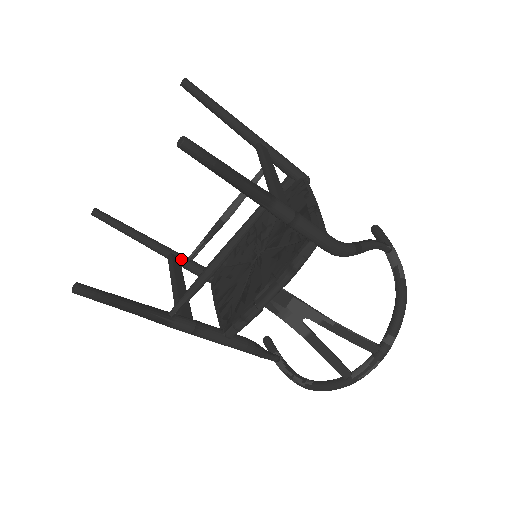
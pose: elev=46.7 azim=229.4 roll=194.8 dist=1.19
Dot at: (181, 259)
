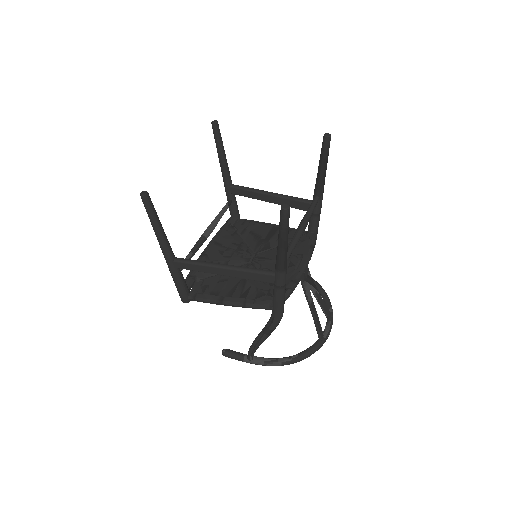
Dot at: occluded
